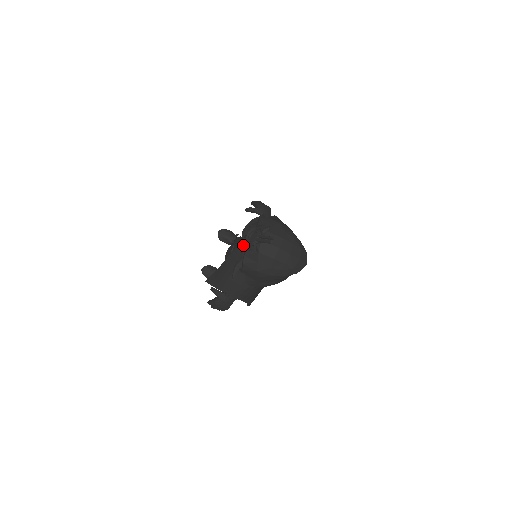
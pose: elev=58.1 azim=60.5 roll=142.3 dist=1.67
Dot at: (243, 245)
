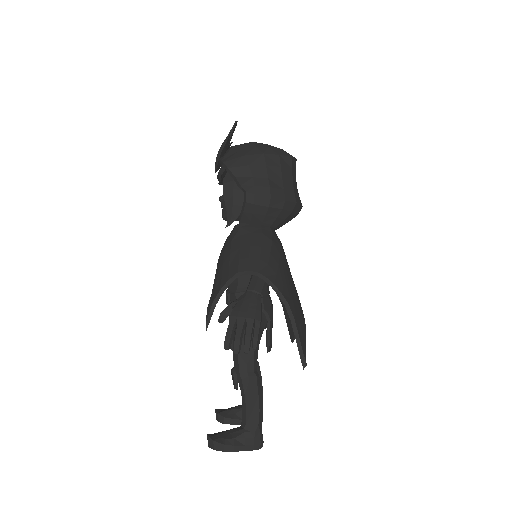
Dot at: occluded
